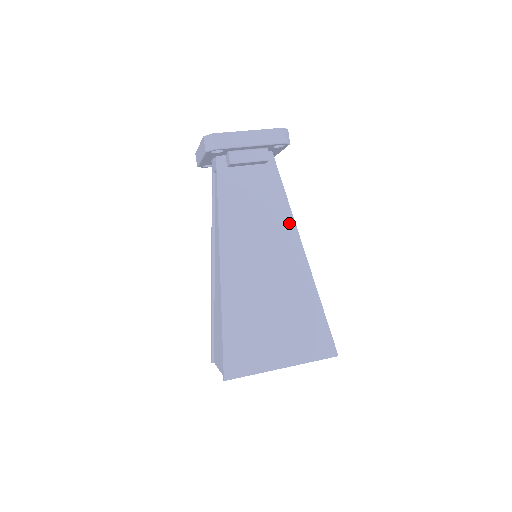
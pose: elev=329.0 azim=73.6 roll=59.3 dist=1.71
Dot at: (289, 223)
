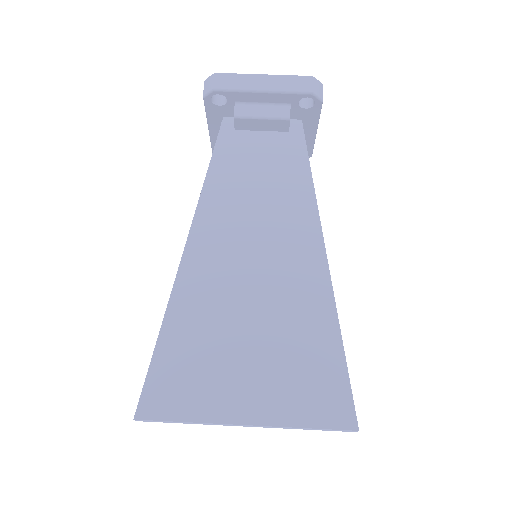
Dot at: (308, 205)
